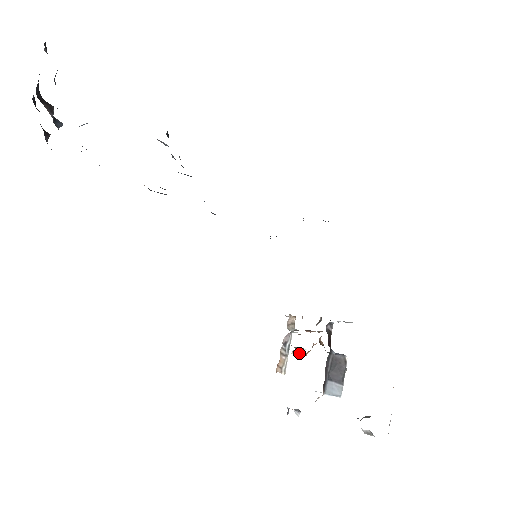
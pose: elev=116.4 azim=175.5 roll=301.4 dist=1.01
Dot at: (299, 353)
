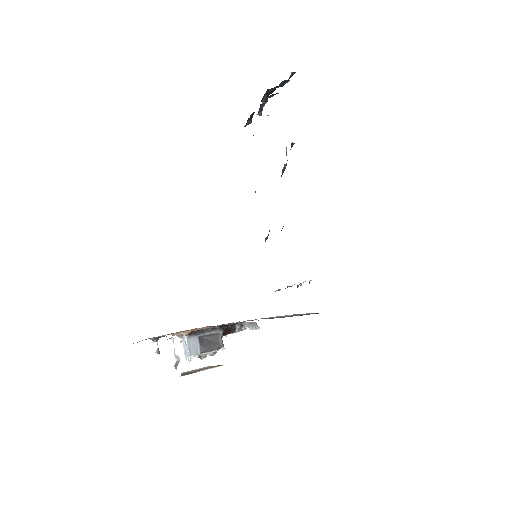
Dot at: occluded
